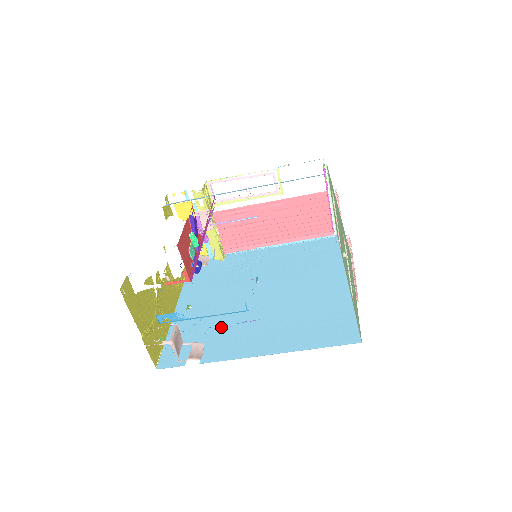
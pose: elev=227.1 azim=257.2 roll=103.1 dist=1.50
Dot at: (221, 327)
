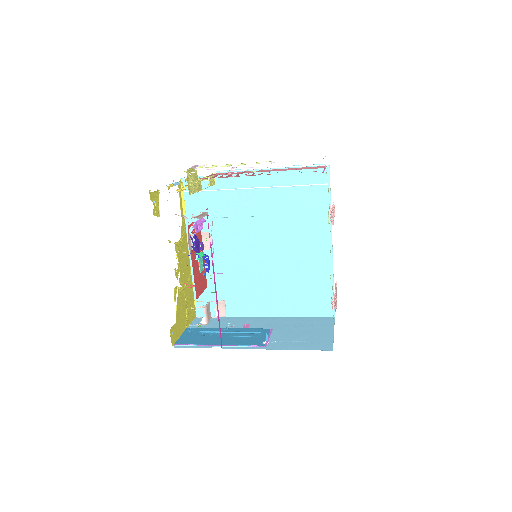
Dot at: (233, 283)
